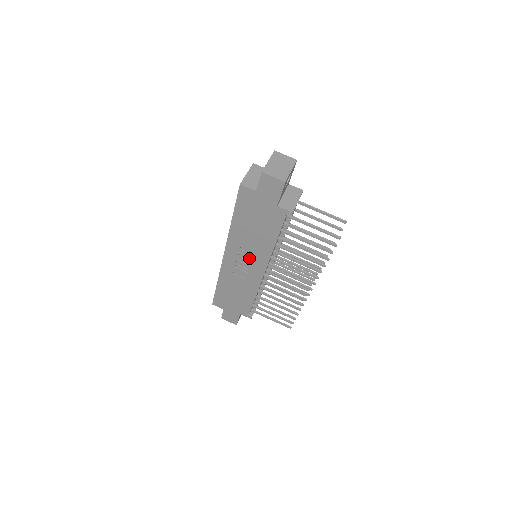
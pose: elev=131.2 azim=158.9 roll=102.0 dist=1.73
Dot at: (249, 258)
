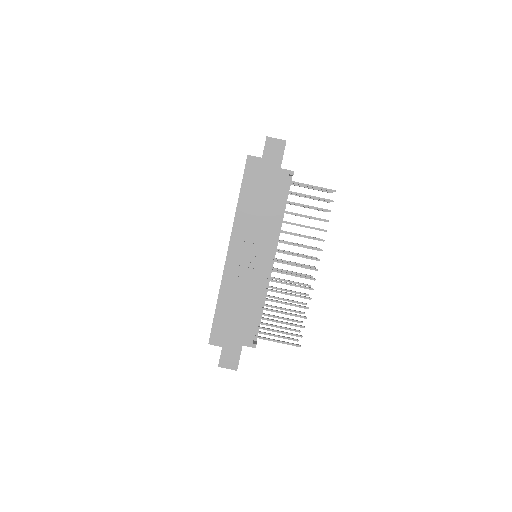
Dot at: (254, 246)
